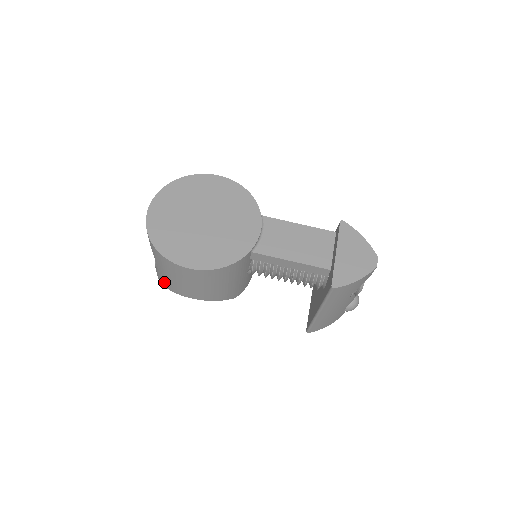
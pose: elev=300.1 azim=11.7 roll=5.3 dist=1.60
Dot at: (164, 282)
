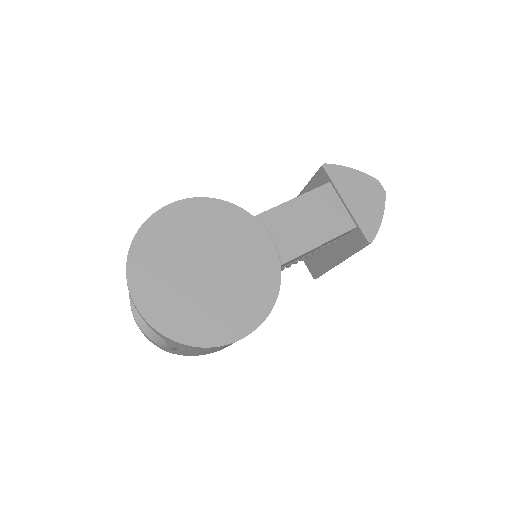
Dot at: occluded
